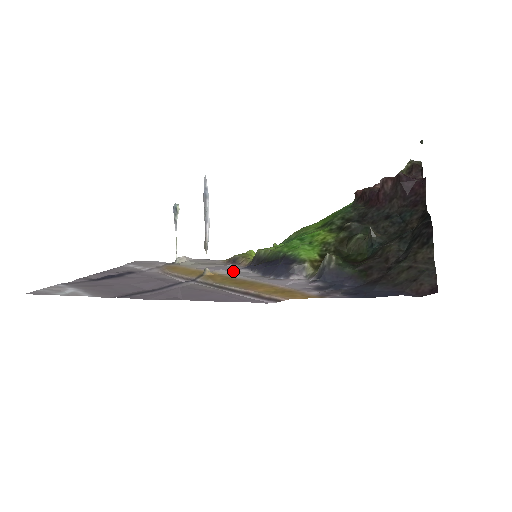
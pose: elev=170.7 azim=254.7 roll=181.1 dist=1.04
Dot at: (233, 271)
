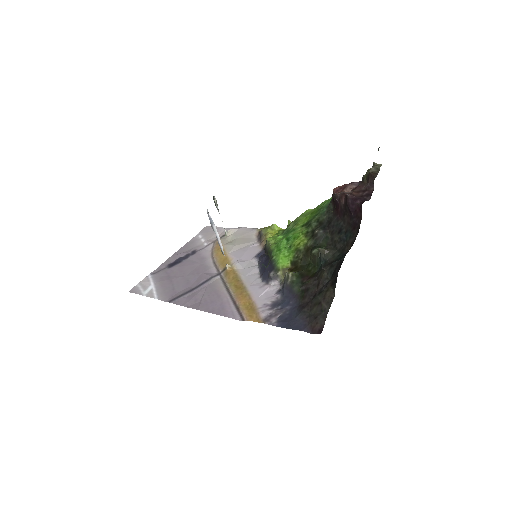
Dot at: (246, 263)
